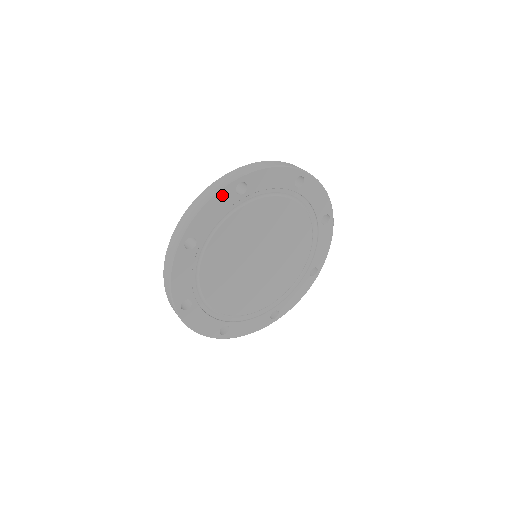
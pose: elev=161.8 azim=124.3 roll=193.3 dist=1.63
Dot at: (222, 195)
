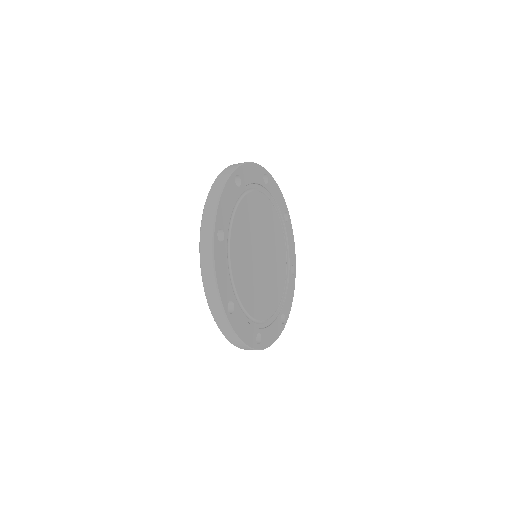
Dot at: (258, 169)
